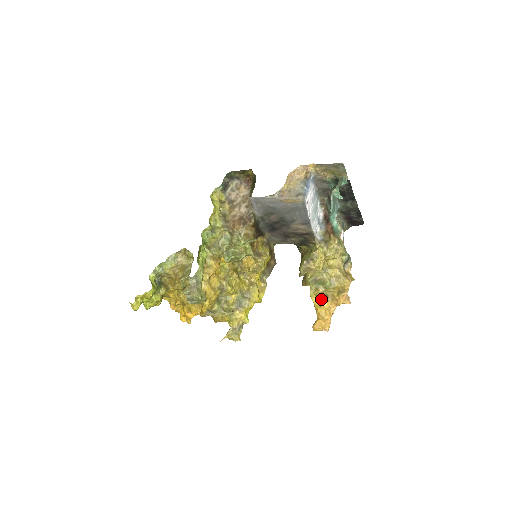
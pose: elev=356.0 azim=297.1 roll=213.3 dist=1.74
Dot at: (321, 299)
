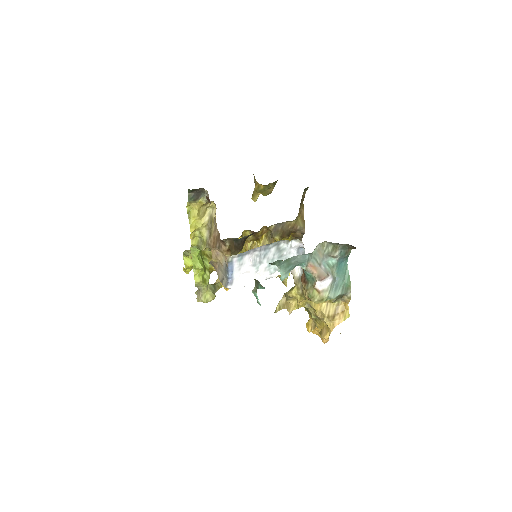
Dot at: (307, 328)
